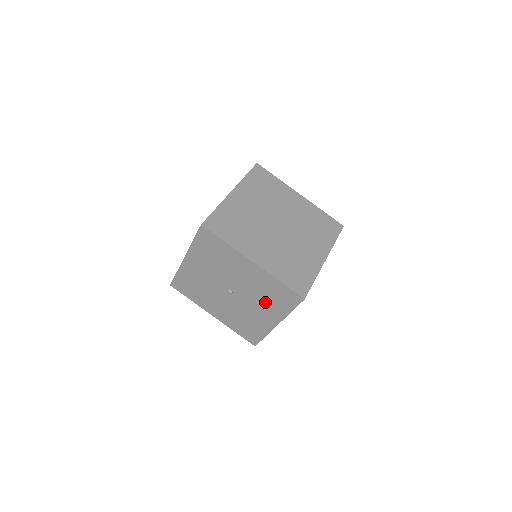
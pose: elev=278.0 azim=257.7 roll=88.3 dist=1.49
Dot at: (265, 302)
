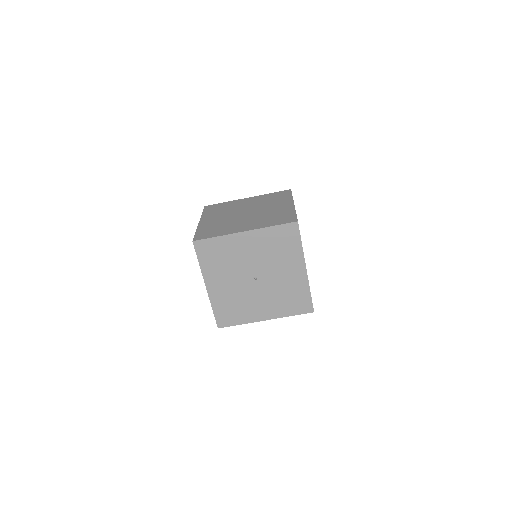
Dot at: (281, 258)
